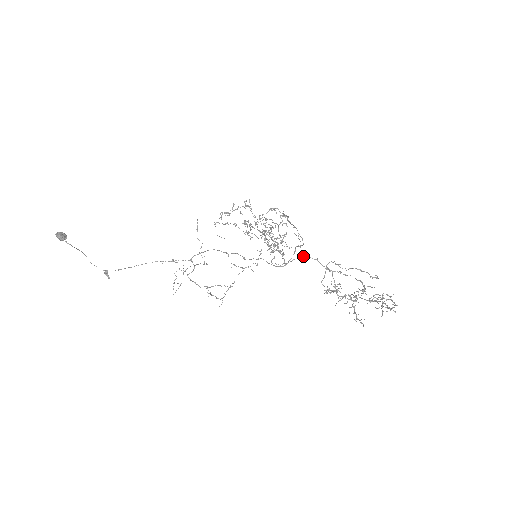
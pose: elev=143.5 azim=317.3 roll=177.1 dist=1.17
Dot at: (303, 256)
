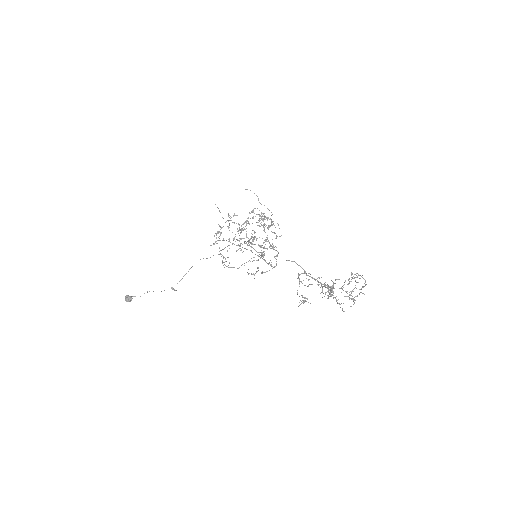
Dot at: occluded
